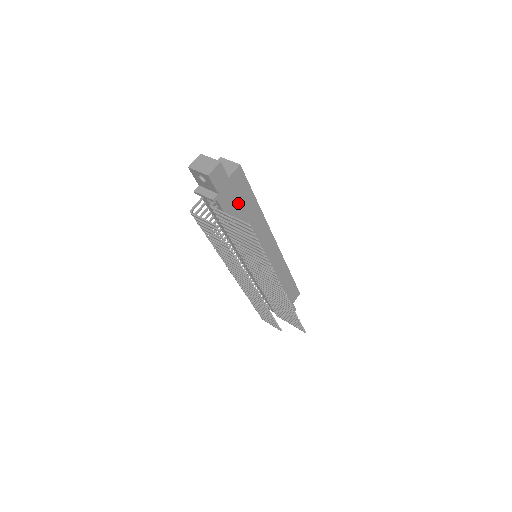
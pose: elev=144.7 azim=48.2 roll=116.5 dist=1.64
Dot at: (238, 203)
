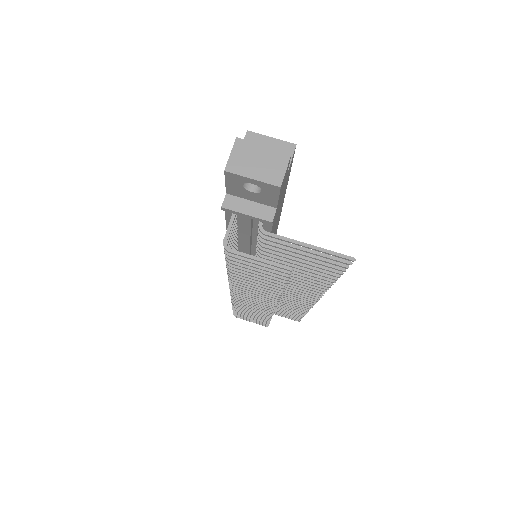
Dot at: occluded
